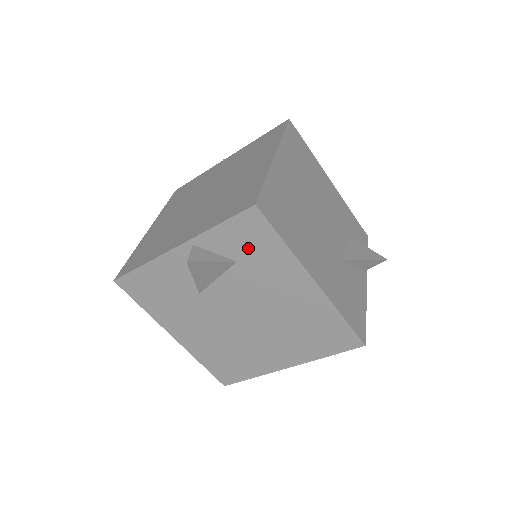
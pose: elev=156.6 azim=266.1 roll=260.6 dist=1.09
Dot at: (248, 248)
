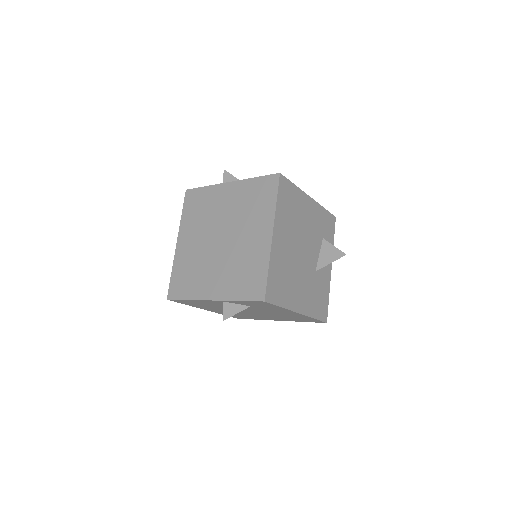
Dot at: (258, 305)
